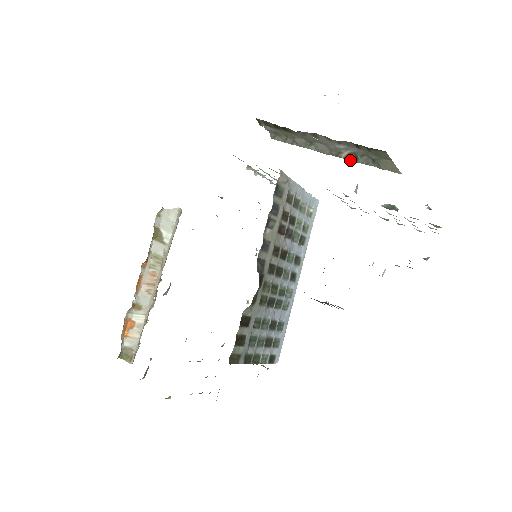
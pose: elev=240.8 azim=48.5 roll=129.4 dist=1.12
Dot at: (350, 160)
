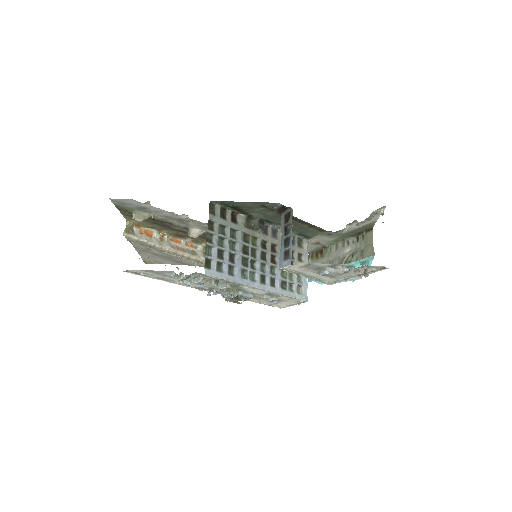
Dot at: (348, 261)
